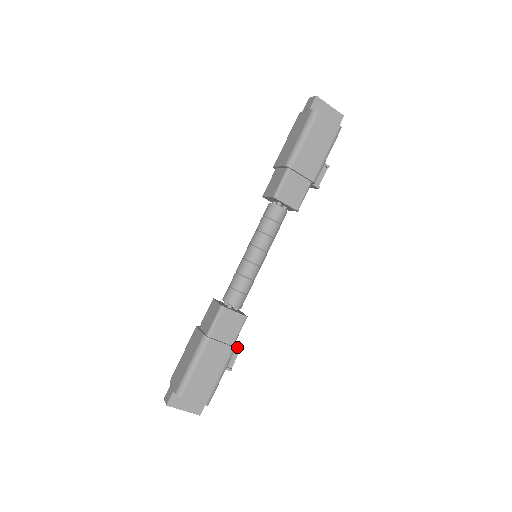
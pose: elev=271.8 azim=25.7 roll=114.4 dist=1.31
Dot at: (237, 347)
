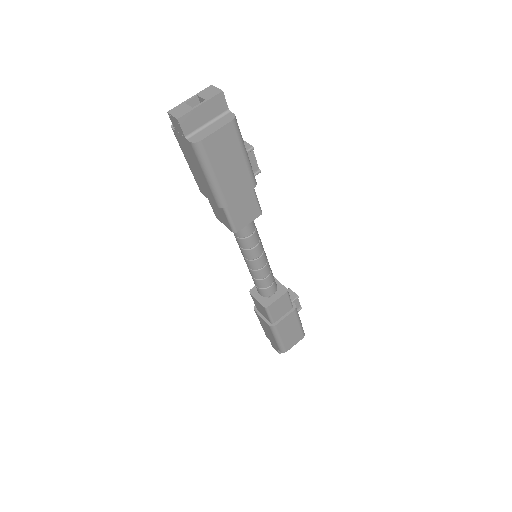
Dot at: (295, 300)
